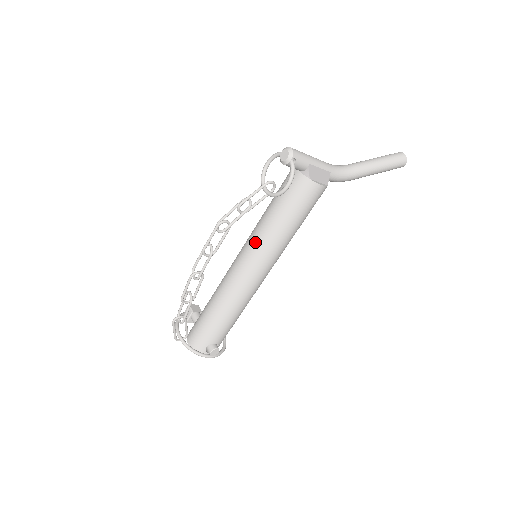
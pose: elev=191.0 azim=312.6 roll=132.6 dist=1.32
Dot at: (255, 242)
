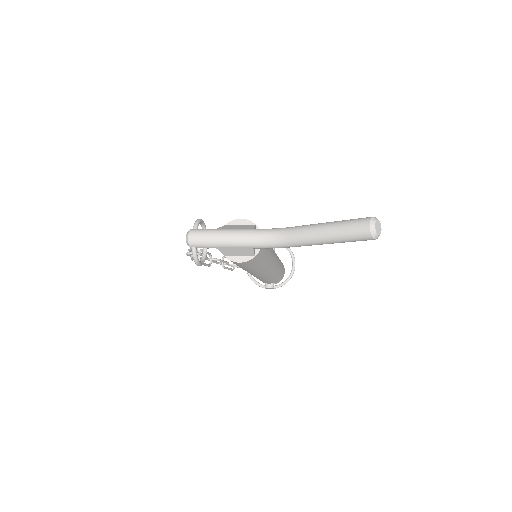
Dot at: occluded
